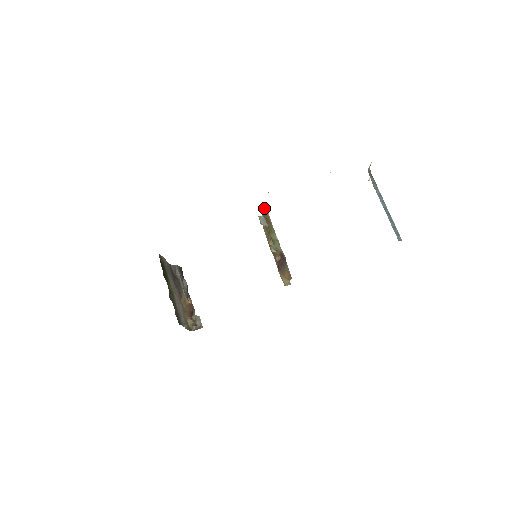
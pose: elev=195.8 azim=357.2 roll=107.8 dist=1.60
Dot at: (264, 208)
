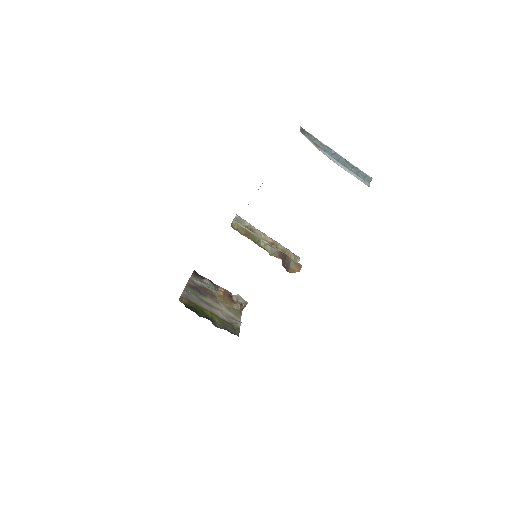
Dot at: (235, 225)
